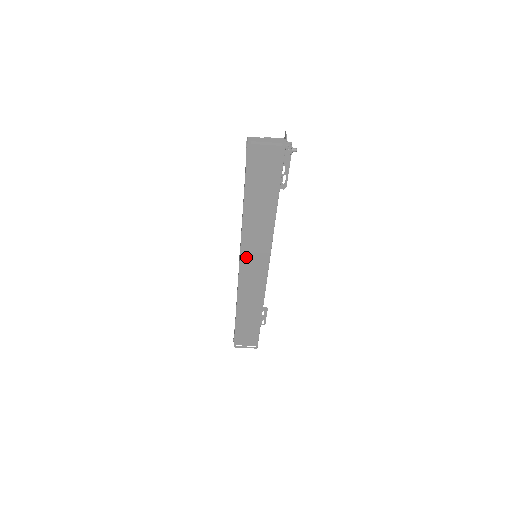
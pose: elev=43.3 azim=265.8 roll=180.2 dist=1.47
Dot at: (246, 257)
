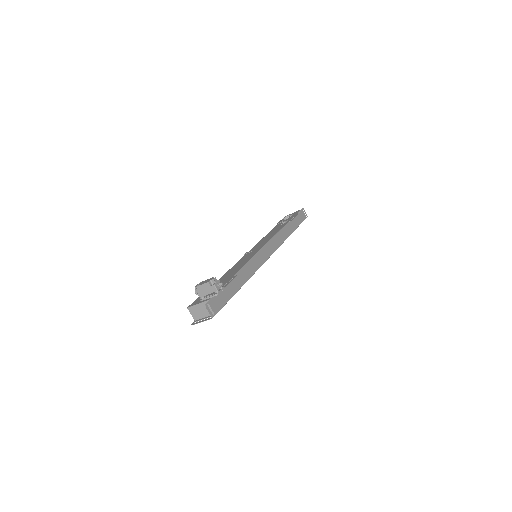
Dot at: occluded
